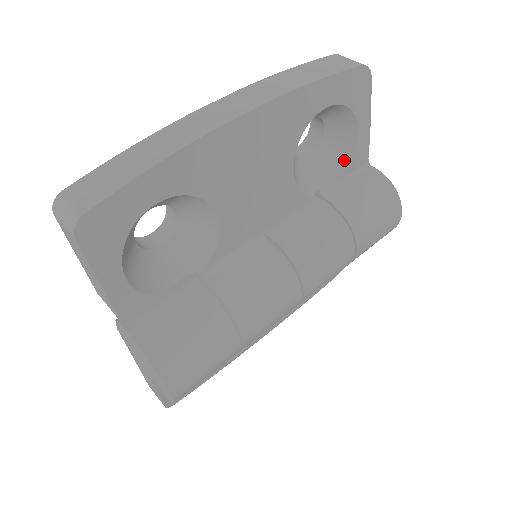
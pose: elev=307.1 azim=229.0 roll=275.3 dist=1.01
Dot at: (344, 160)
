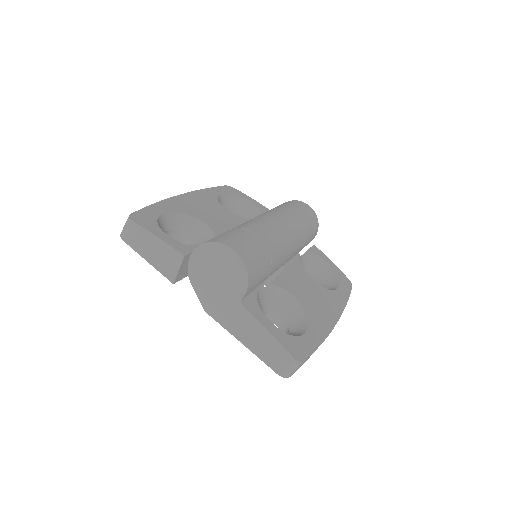
Dot at: (258, 213)
